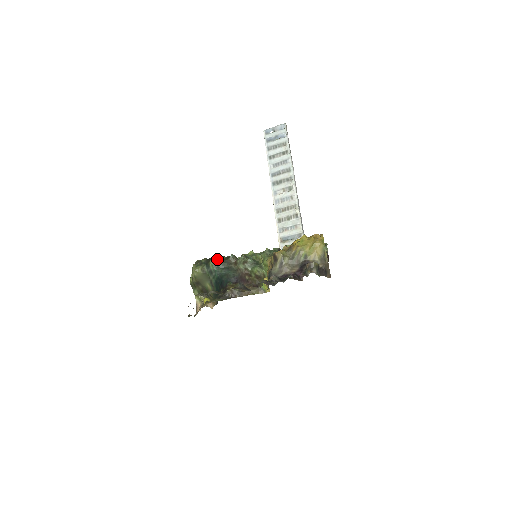
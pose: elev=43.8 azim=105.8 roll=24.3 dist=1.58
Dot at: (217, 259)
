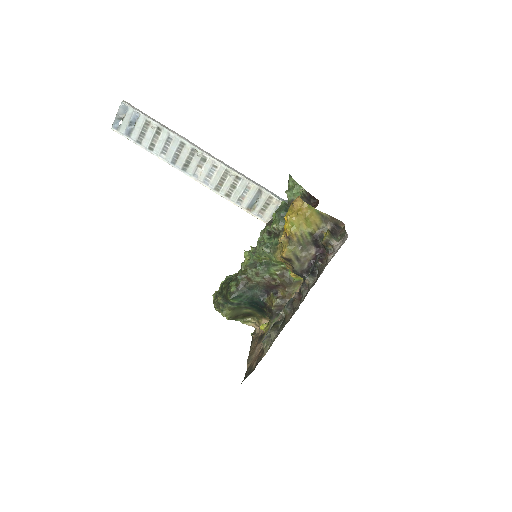
Dot at: (232, 292)
